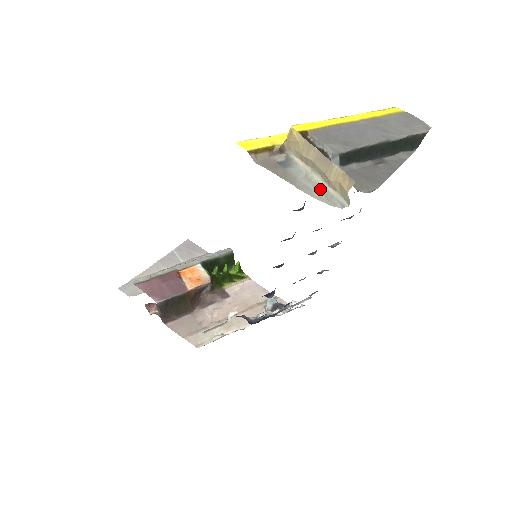
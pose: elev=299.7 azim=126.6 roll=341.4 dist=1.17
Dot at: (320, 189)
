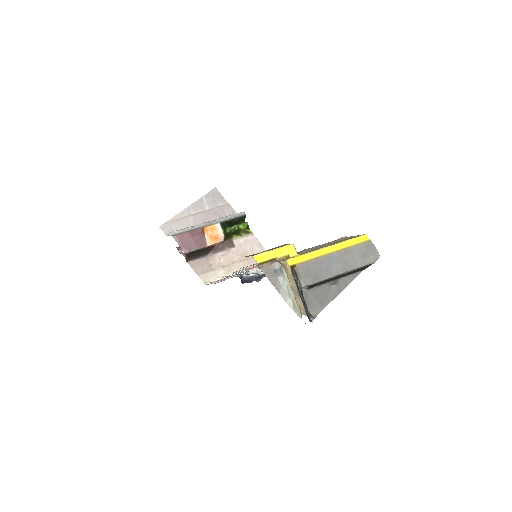
Dot at: (291, 298)
